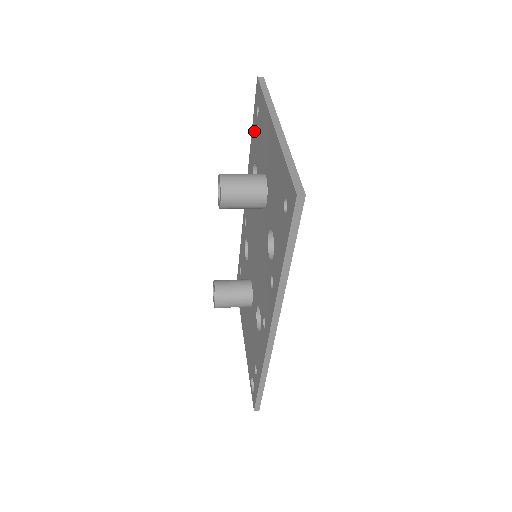
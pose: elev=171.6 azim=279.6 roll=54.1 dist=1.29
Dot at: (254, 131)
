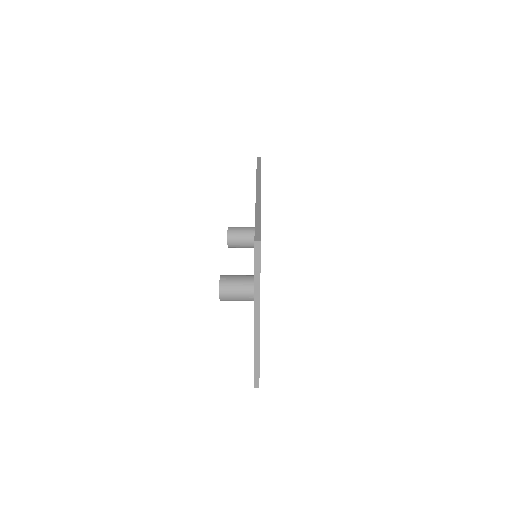
Dot at: occluded
